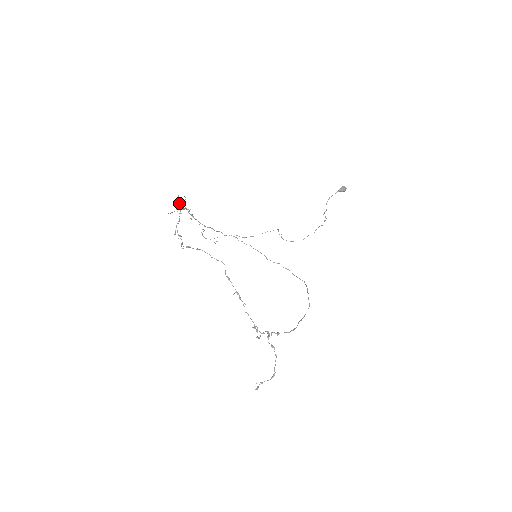
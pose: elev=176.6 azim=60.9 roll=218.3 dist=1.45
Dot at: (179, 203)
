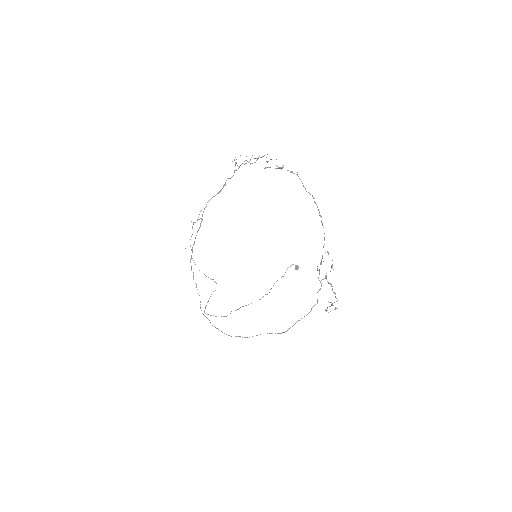
Dot at: occluded
